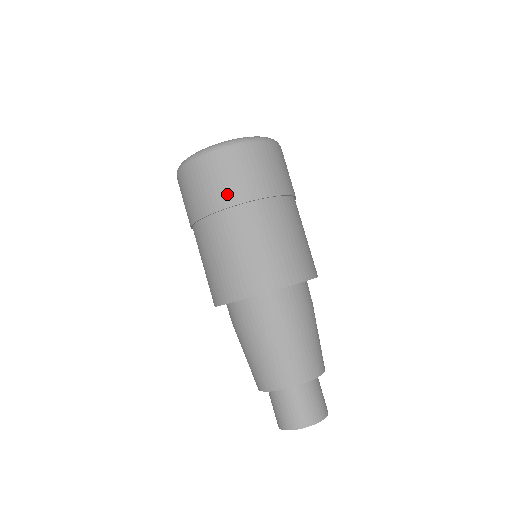
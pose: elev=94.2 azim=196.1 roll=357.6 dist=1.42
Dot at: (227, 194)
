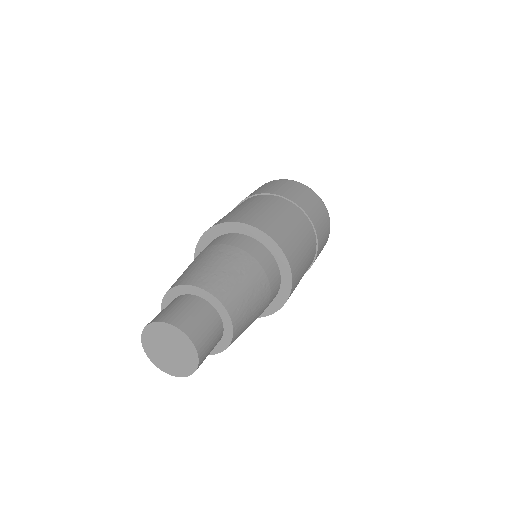
Dot at: occluded
